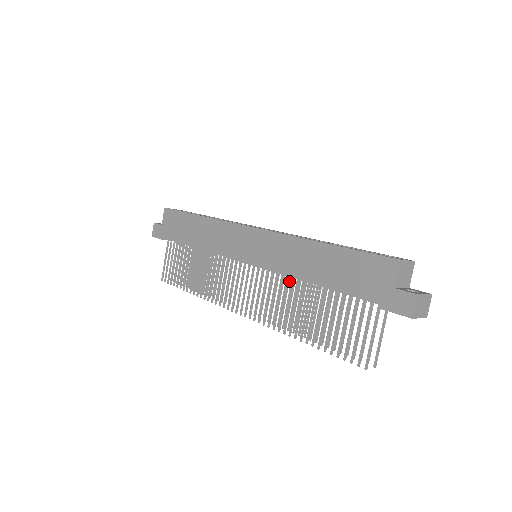
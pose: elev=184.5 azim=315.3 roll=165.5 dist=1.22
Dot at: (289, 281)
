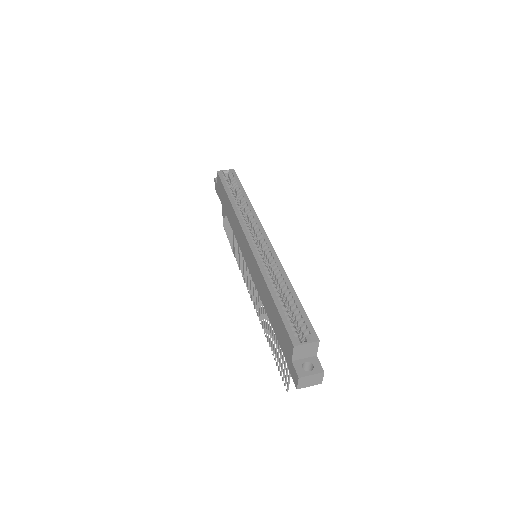
Dot at: occluded
